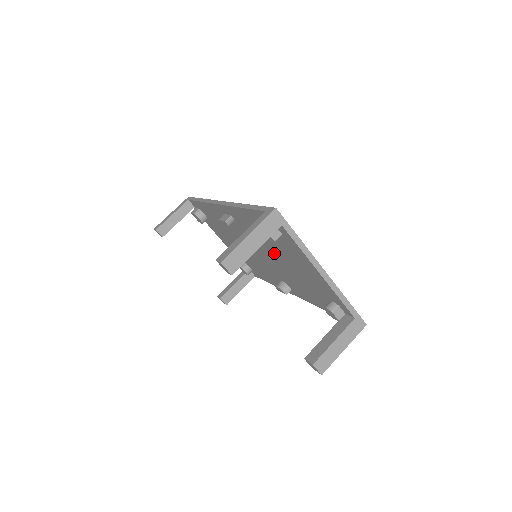
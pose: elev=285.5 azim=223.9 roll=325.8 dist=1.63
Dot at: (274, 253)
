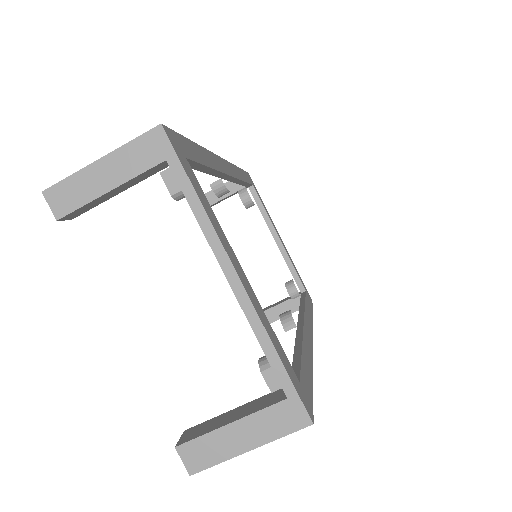
Dot at: occluded
